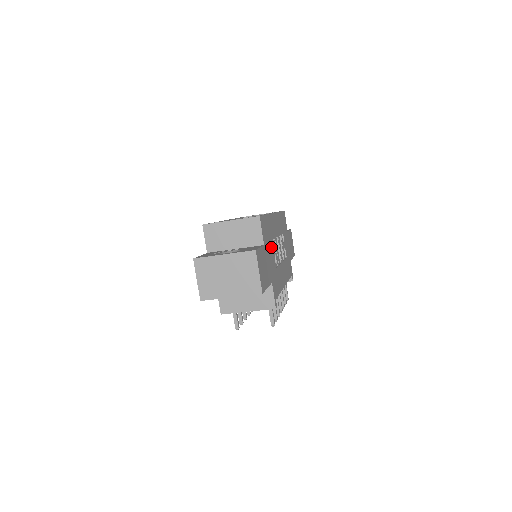
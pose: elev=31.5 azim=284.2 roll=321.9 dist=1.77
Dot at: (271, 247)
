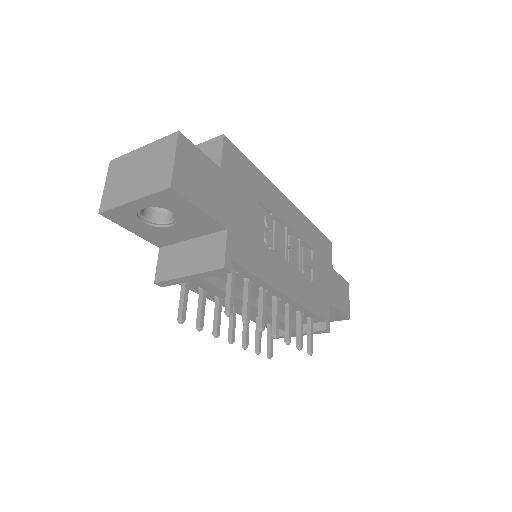
Dot at: (252, 204)
